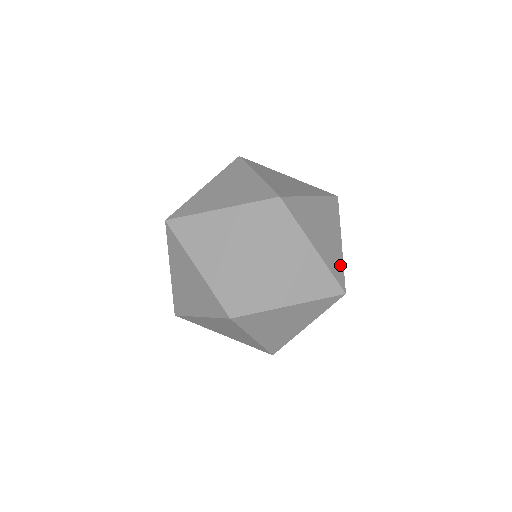
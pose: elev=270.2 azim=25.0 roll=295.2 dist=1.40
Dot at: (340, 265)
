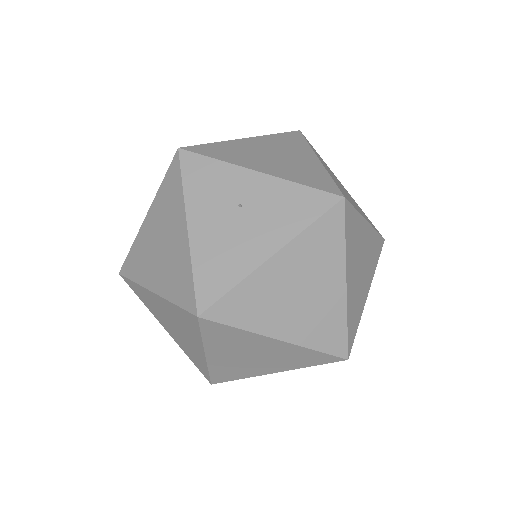
Dot at: occluded
